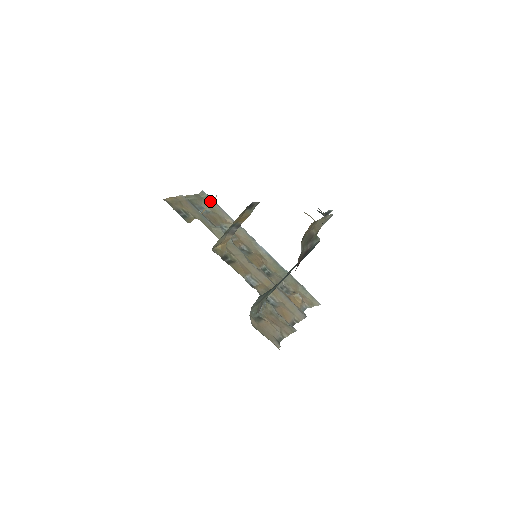
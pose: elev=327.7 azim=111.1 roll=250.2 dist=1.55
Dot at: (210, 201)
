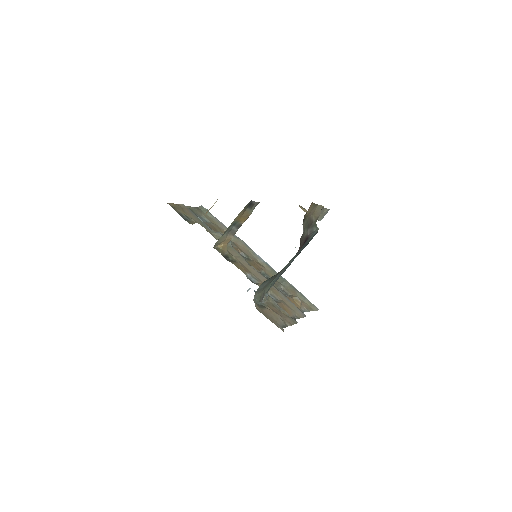
Dot at: (209, 214)
